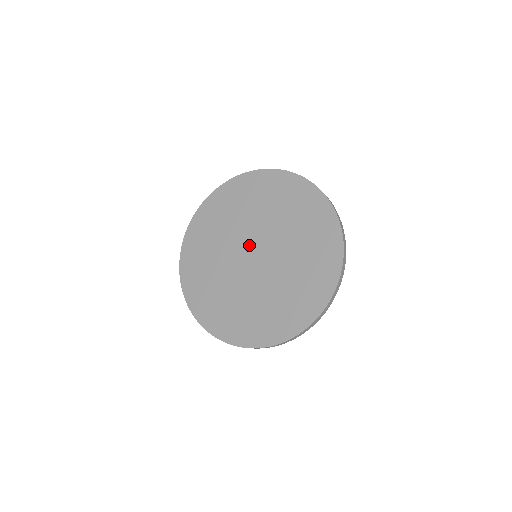
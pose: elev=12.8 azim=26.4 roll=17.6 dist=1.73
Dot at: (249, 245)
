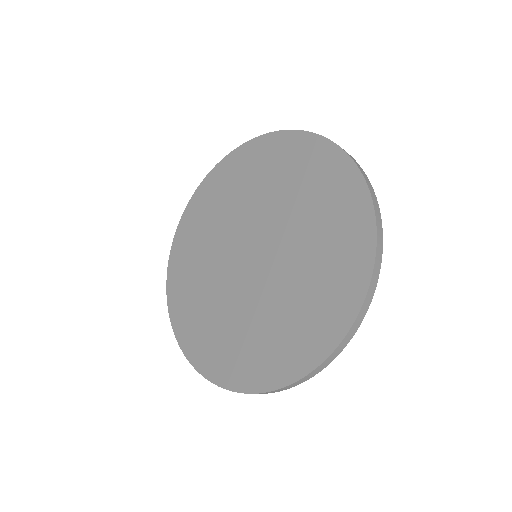
Dot at: (257, 237)
